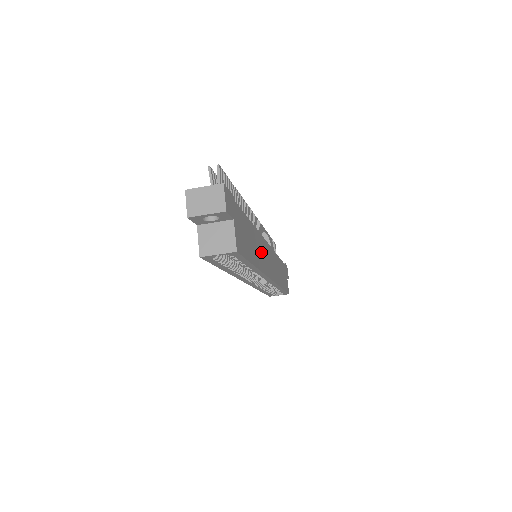
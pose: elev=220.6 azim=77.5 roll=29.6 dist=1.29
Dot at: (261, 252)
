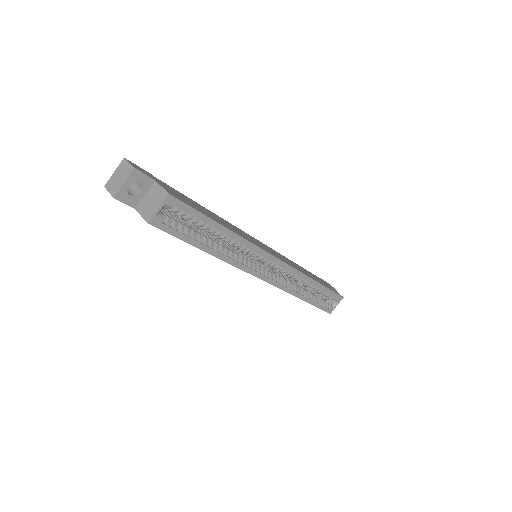
Dot at: occluded
